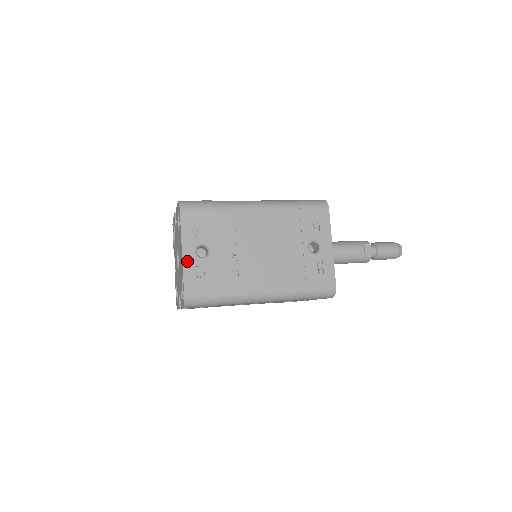
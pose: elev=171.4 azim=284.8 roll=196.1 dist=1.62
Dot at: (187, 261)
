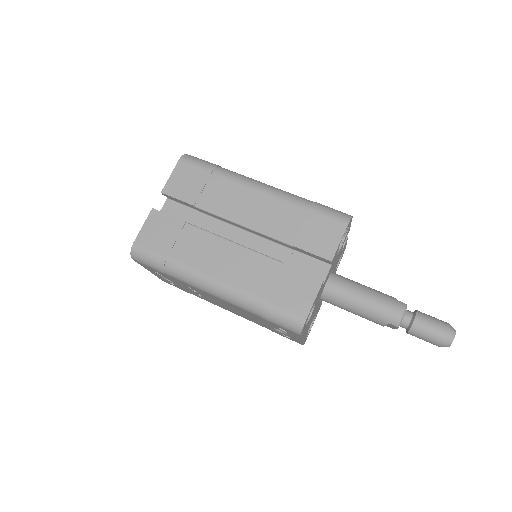
Dot at: (156, 275)
